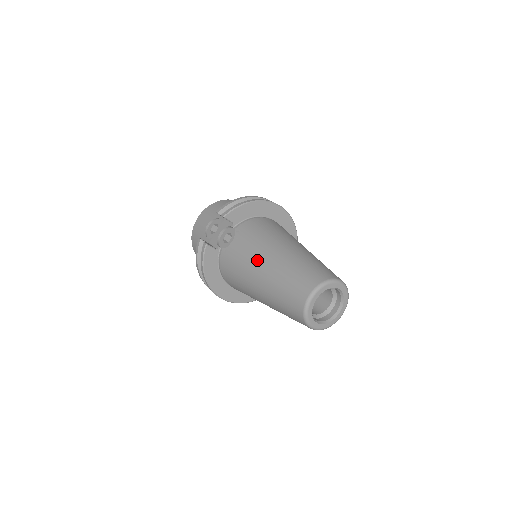
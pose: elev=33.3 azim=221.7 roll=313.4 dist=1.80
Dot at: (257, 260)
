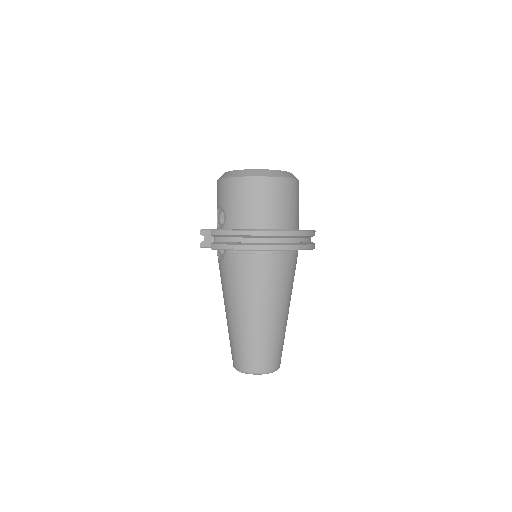
Dot at: (225, 302)
